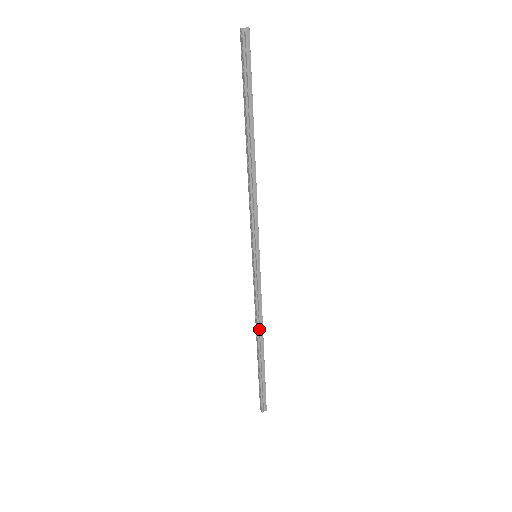
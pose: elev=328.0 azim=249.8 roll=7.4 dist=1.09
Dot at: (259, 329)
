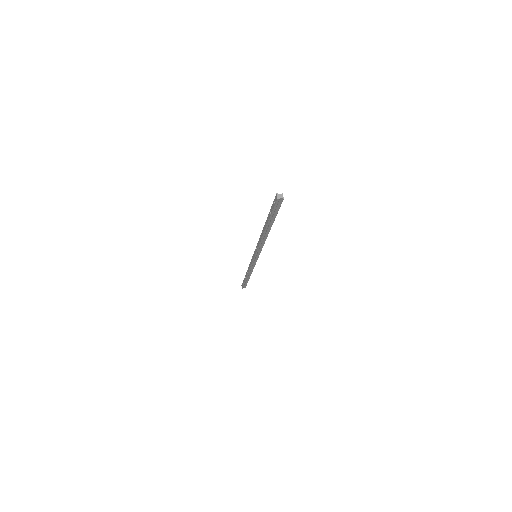
Dot at: (249, 273)
